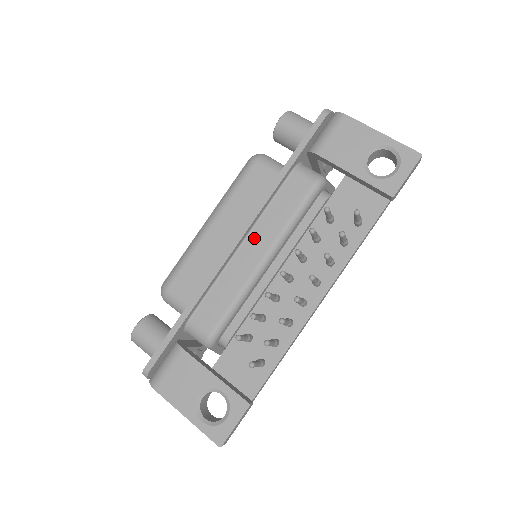
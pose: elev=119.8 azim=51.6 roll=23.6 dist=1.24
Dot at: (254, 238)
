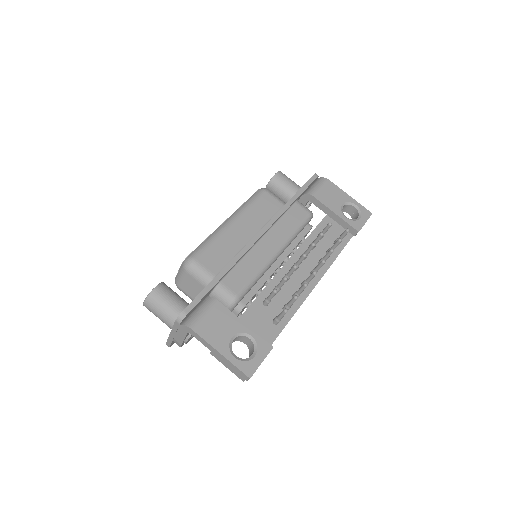
Dot at: (270, 236)
